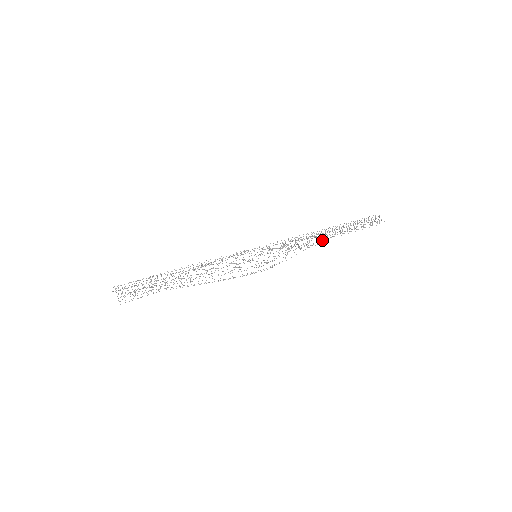
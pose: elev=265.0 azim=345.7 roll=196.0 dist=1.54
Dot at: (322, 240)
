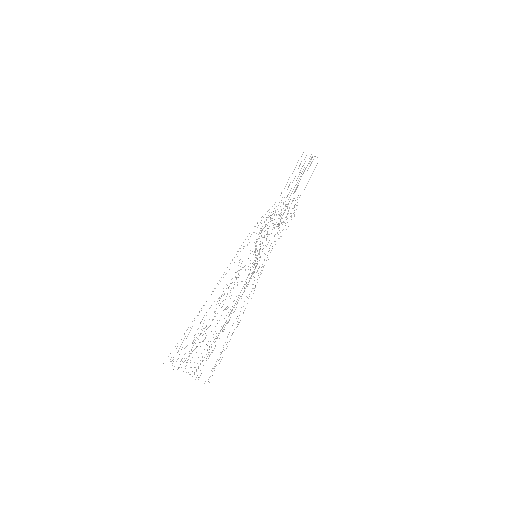
Dot at: (289, 207)
